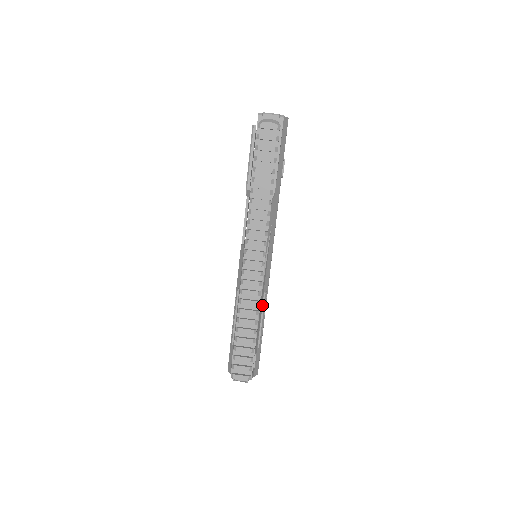
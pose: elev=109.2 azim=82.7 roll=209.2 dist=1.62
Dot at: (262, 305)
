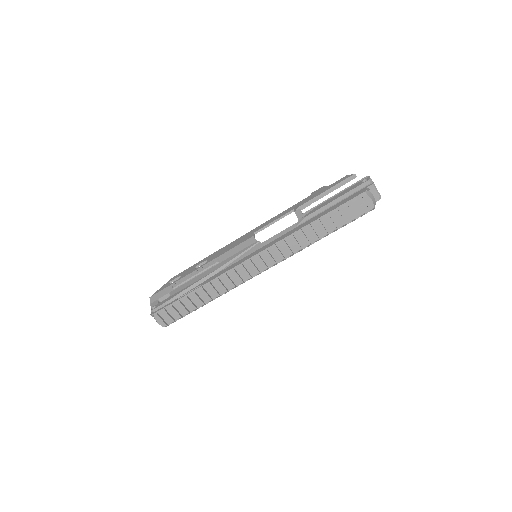
Dot at: occluded
